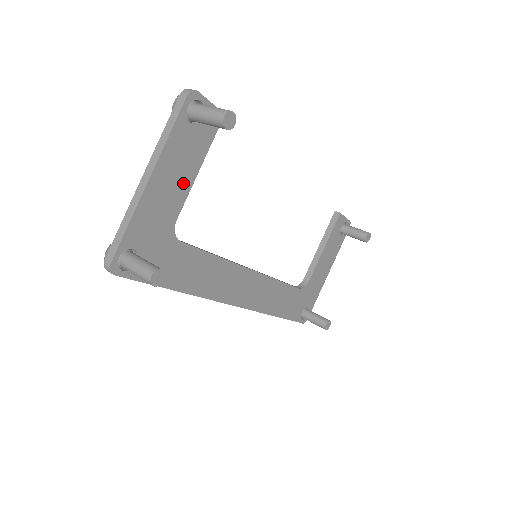
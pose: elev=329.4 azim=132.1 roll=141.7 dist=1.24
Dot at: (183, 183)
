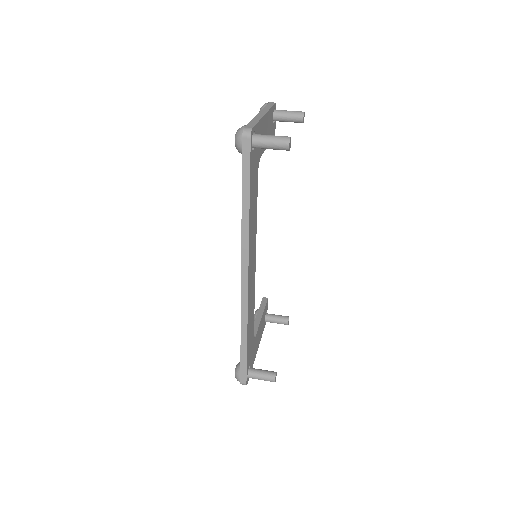
Dot at: occluded
